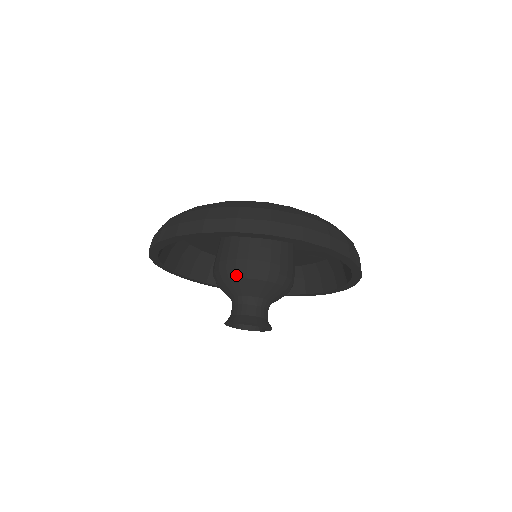
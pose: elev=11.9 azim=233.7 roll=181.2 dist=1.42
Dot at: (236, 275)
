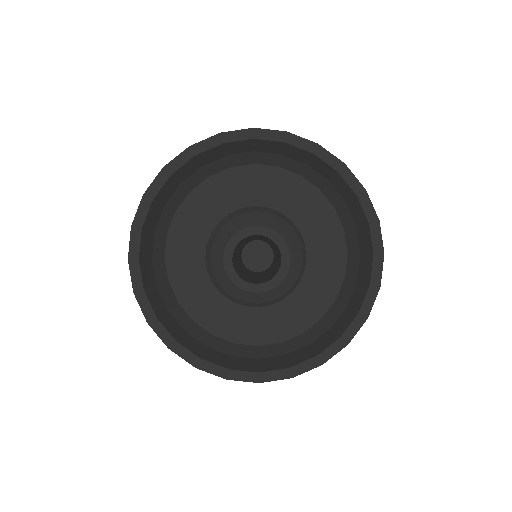
Dot at: (221, 225)
